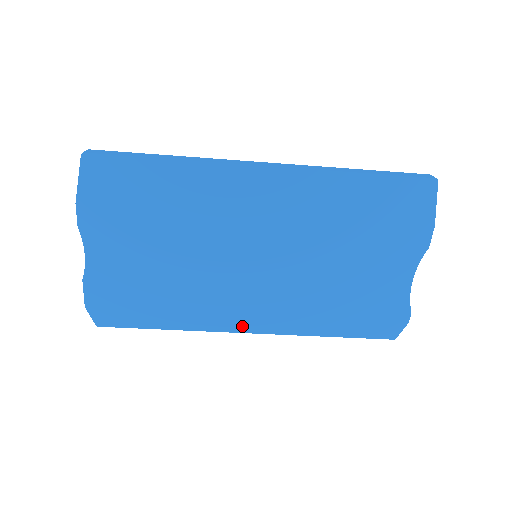
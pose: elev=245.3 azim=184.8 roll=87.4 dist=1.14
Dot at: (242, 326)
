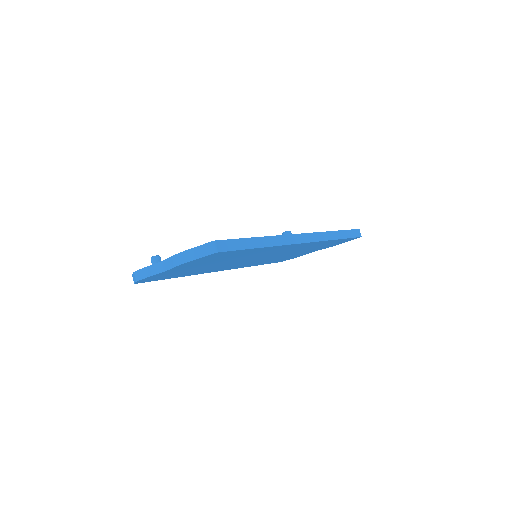
Dot at: occluded
